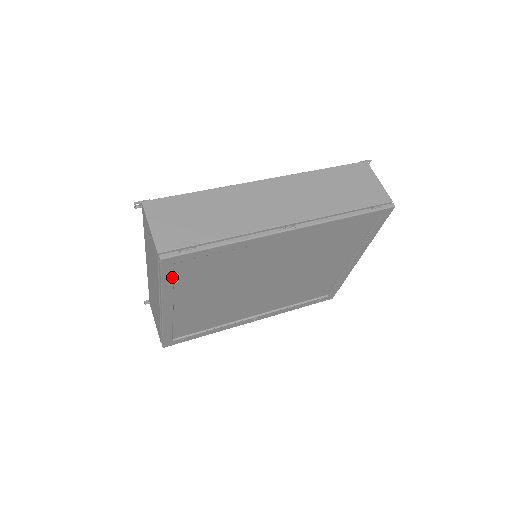
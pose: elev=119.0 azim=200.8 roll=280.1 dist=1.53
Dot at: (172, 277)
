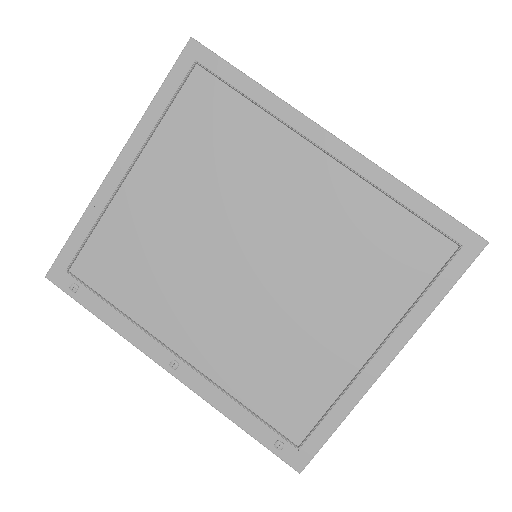
Dot at: (175, 90)
